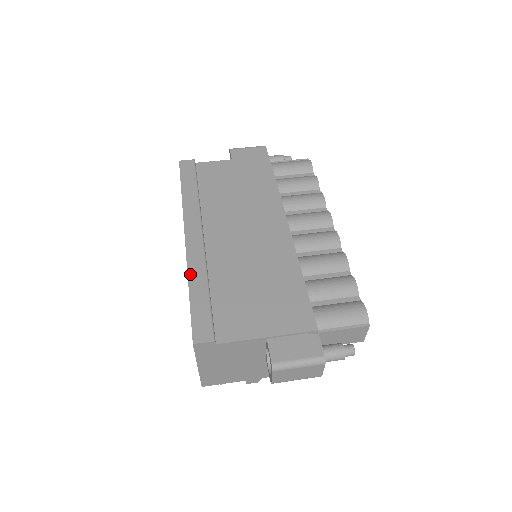
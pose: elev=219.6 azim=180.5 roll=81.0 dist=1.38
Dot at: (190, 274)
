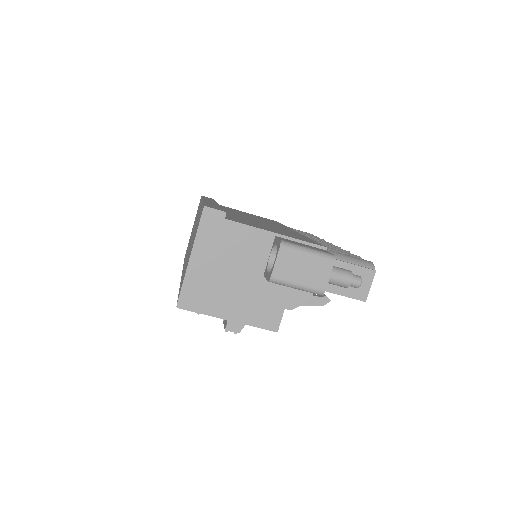
Dot at: (205, 202)
